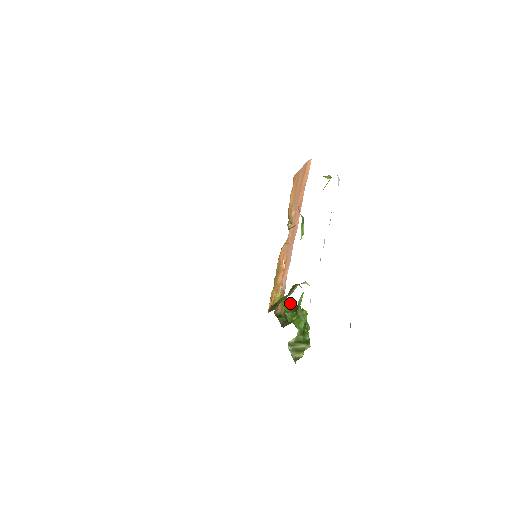
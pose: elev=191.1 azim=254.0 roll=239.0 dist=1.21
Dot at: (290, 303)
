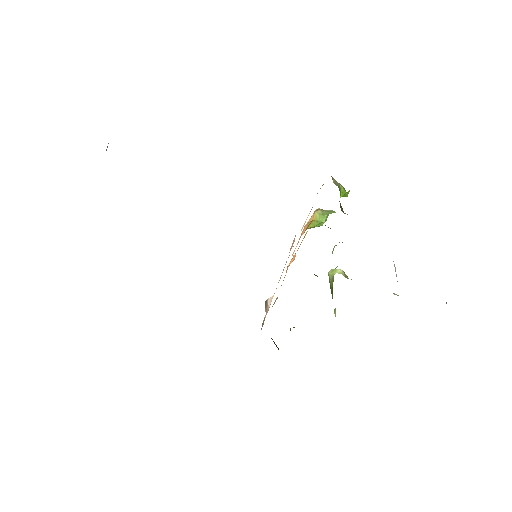
Dot at: occluded
